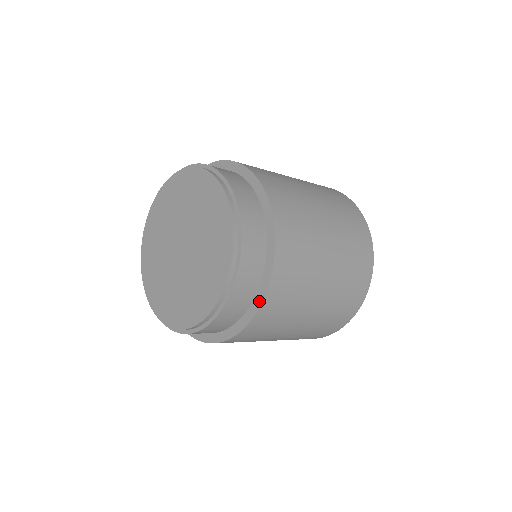
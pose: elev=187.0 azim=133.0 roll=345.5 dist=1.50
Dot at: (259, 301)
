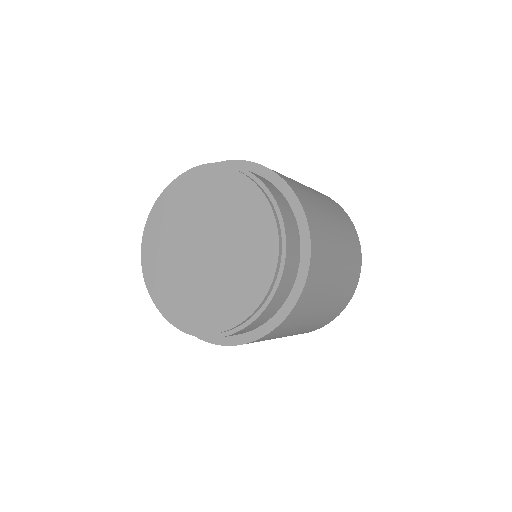
Dot at: (234, 342)
